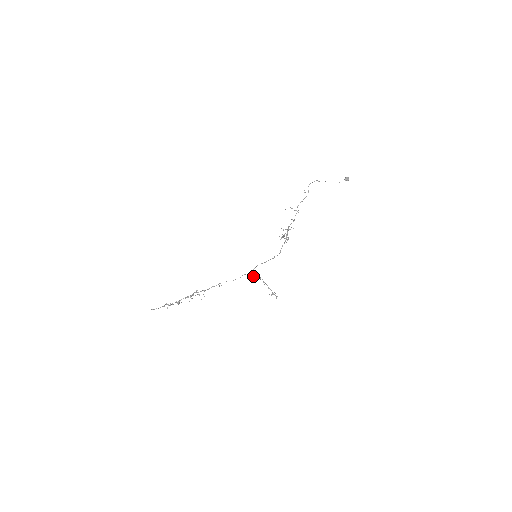
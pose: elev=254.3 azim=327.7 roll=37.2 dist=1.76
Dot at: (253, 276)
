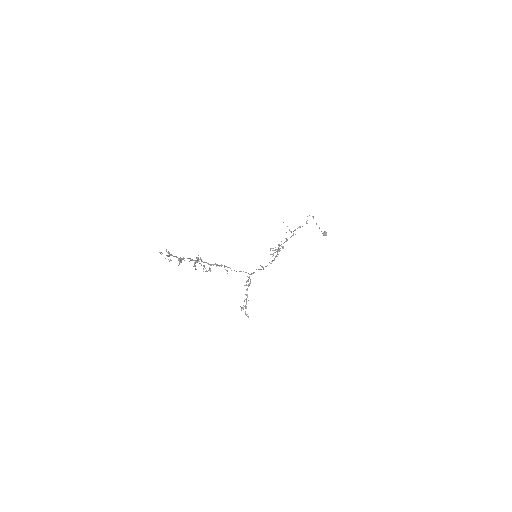
Dot at: occluded
